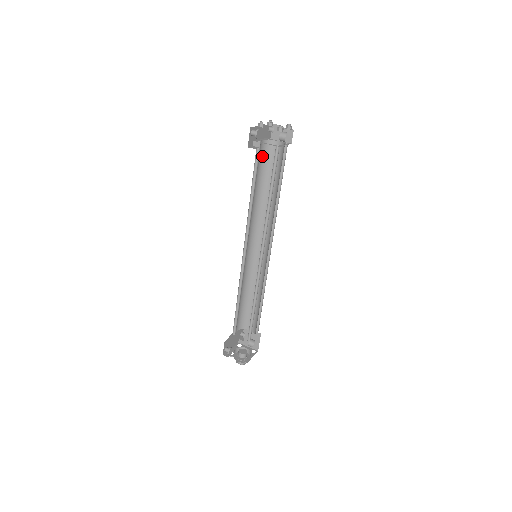
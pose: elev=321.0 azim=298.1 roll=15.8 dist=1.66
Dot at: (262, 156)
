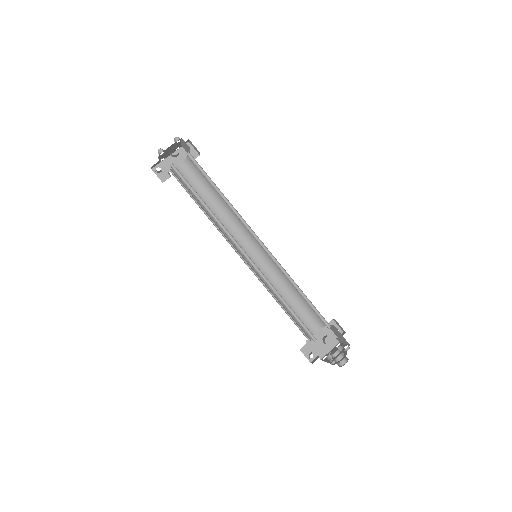
Dot at: (192, 175)
